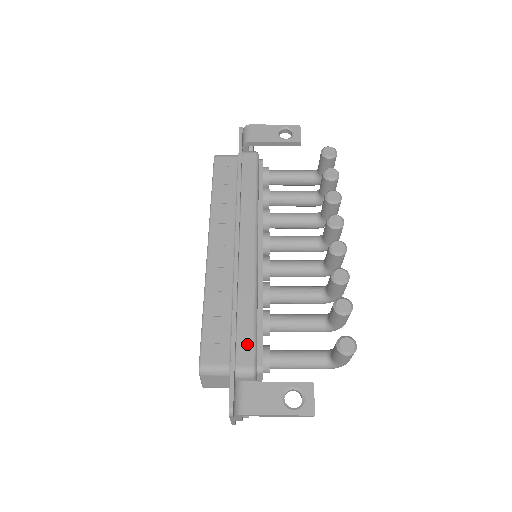
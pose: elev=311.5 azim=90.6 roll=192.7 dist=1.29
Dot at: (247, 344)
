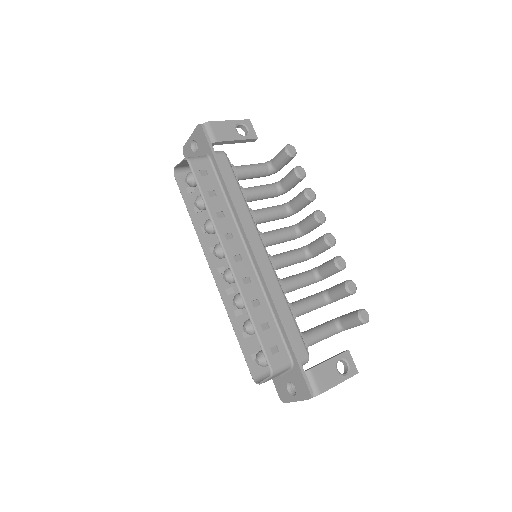
Dot at: (297, 338)
